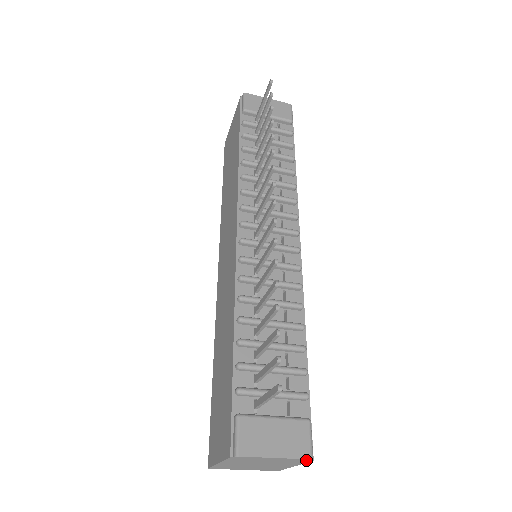
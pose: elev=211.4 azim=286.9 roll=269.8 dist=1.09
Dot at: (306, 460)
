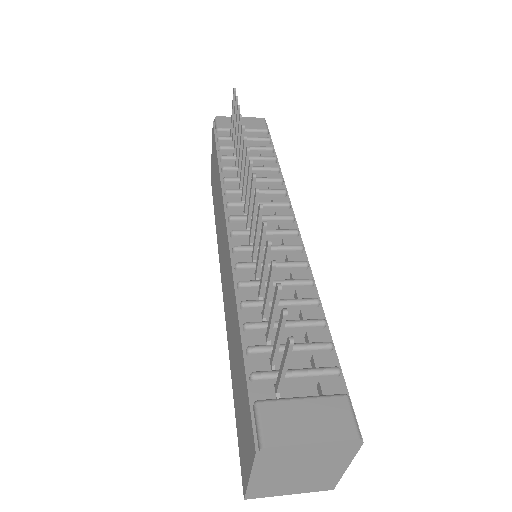
Dot at: (354, 444)
